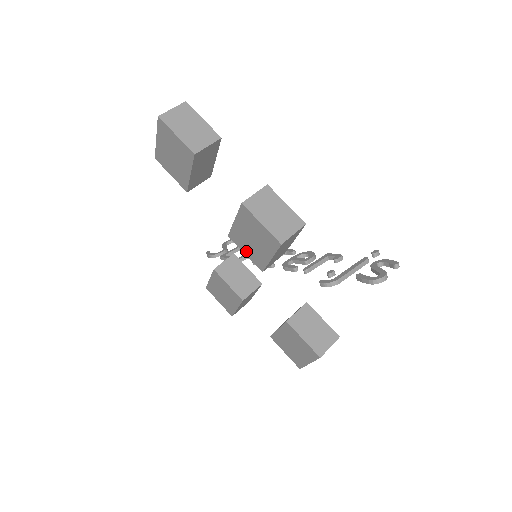
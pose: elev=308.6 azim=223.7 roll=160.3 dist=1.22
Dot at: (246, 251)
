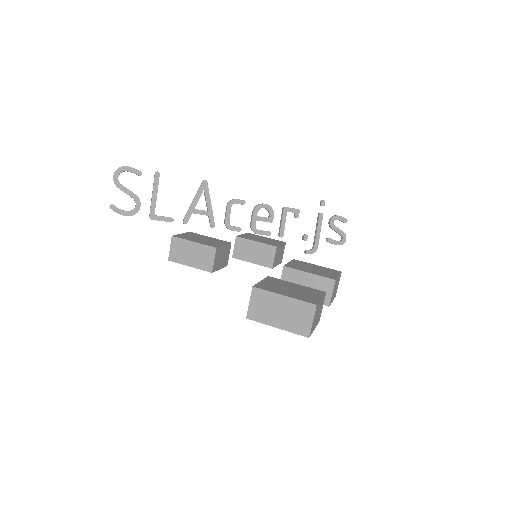
Dot at: occluded
